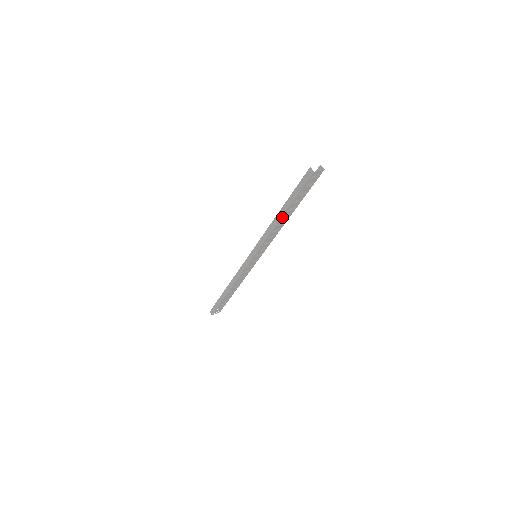
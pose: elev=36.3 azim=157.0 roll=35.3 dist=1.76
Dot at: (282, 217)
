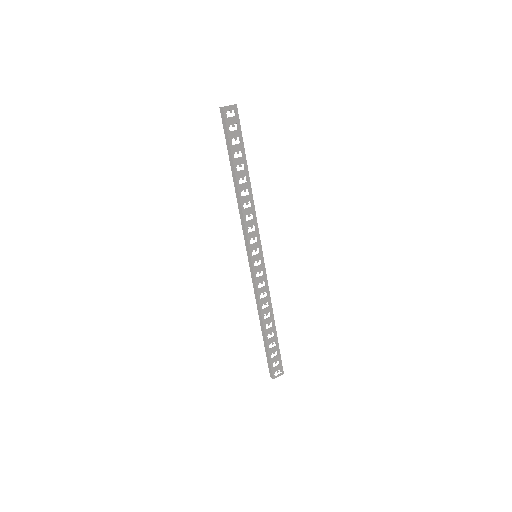
Dot at: (237, 182)
